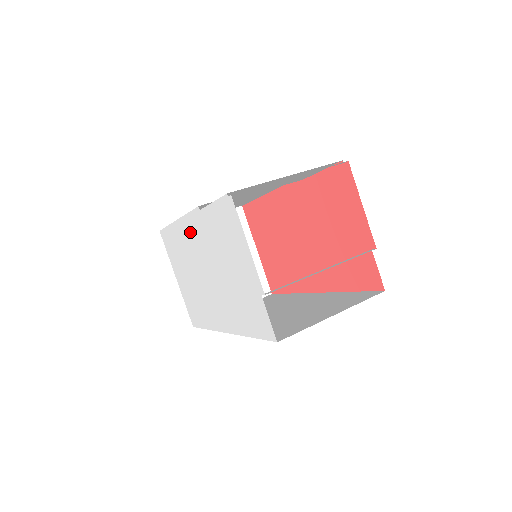
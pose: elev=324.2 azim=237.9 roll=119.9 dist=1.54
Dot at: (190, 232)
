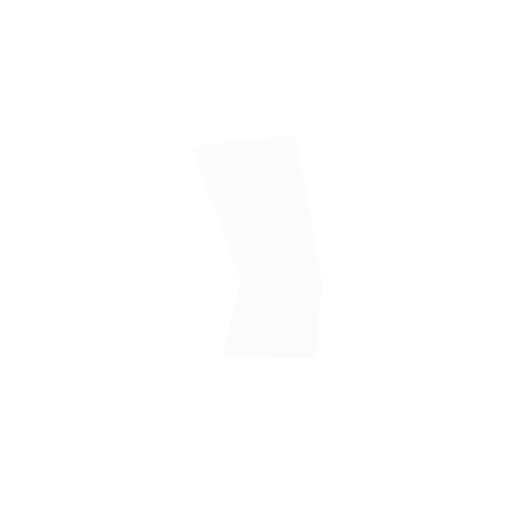
Dot at: occluded
